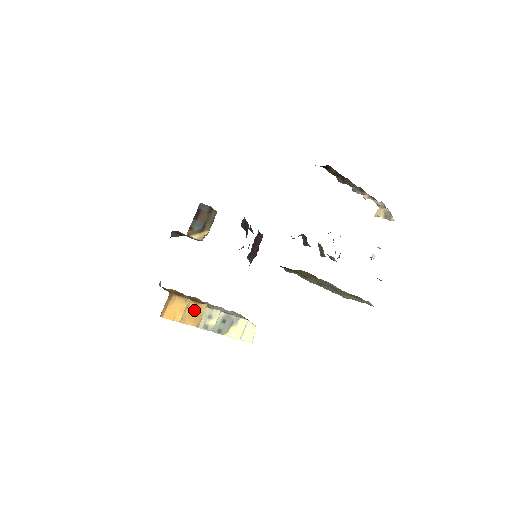
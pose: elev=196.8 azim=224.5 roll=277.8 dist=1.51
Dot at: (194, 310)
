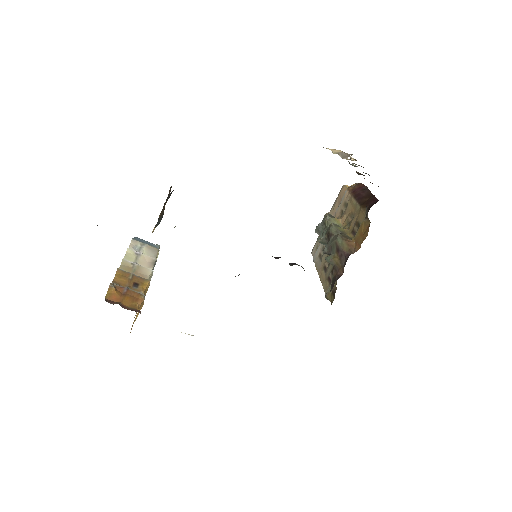
Dot at: occluded
